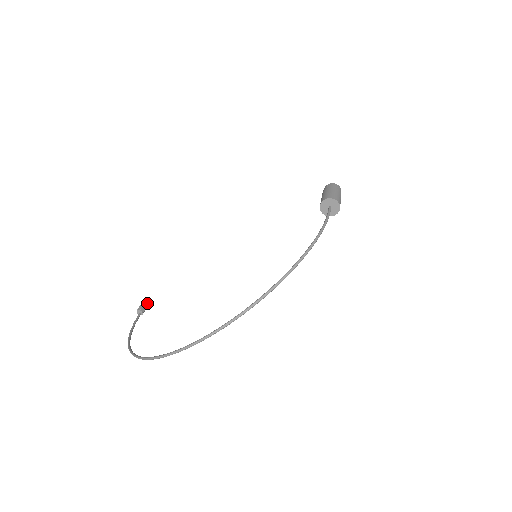
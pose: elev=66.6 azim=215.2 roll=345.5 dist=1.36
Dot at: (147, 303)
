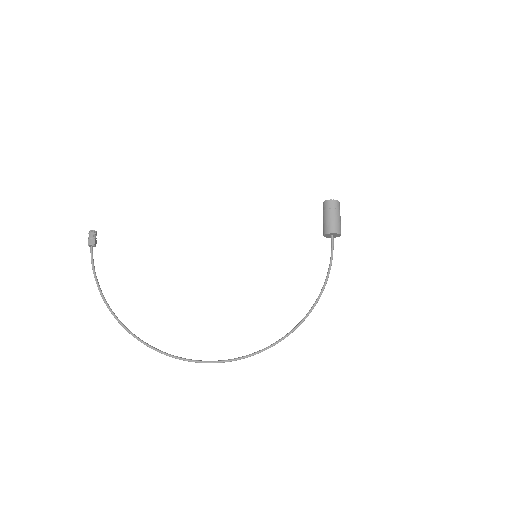
Dot at: (96, 231)
